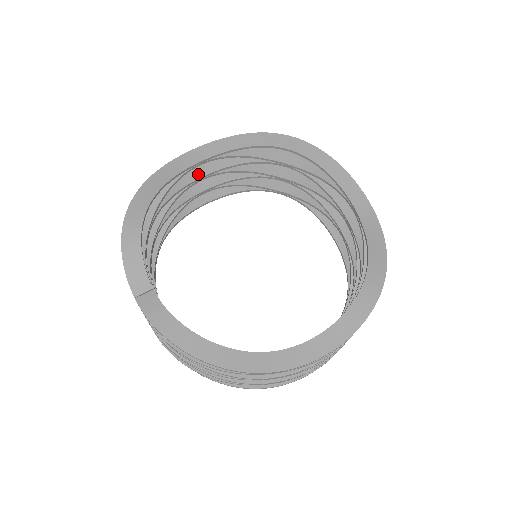
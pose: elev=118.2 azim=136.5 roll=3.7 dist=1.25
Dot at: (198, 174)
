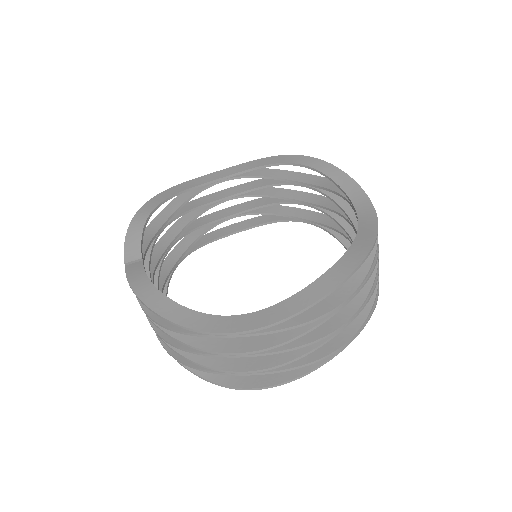
Dot at: (225, 195)
